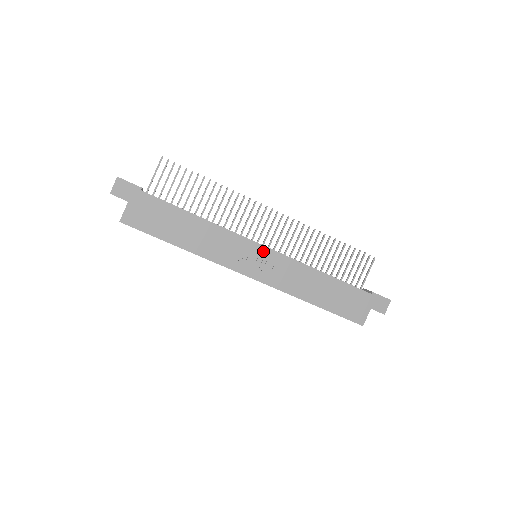
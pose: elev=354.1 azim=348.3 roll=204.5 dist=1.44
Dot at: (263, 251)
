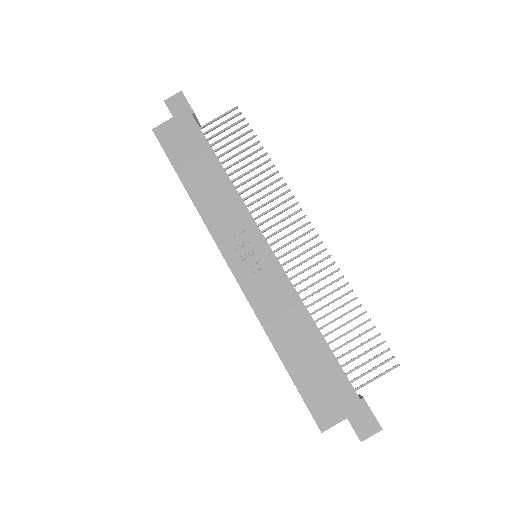
Dot at: (264, 249)
